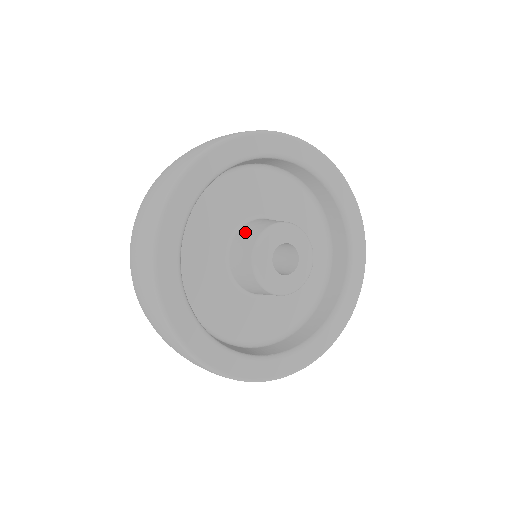
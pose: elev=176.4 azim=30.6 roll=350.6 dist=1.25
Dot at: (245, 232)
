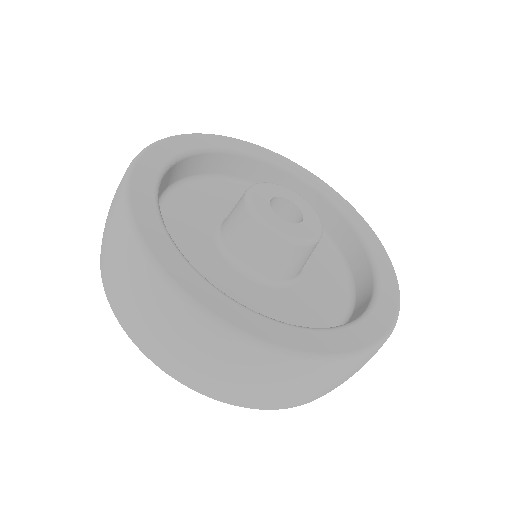
Dot at: (229, 216)
